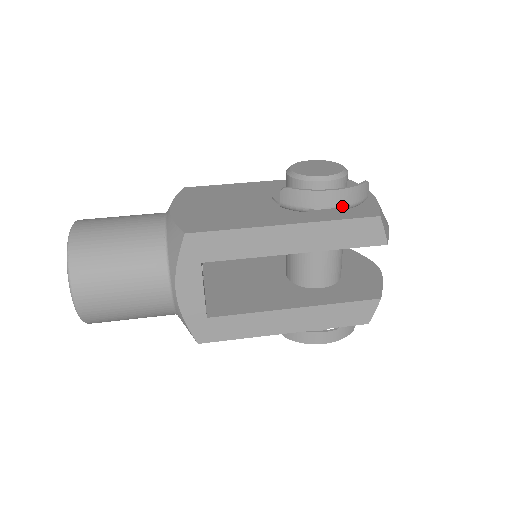
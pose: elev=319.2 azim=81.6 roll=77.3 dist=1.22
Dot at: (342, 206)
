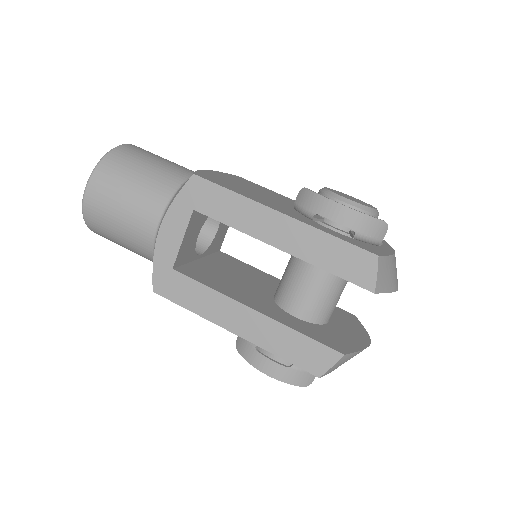
Dot at: (351, 236)
